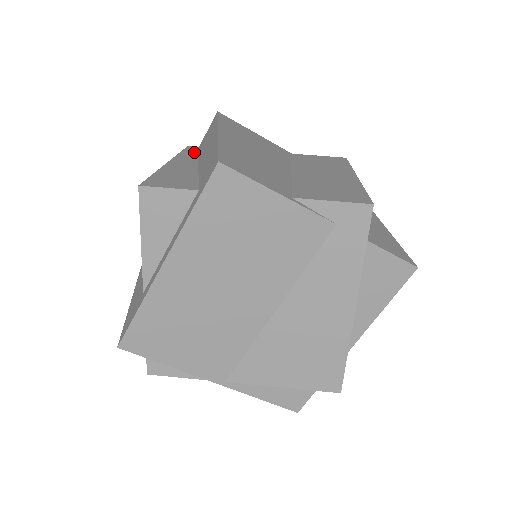
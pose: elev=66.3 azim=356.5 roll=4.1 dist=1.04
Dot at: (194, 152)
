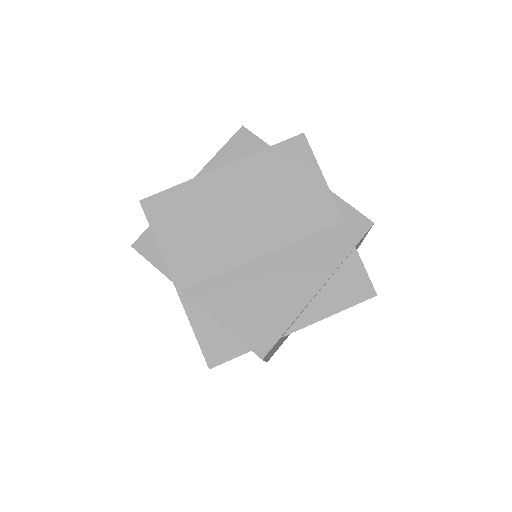
Dot at: occluded
